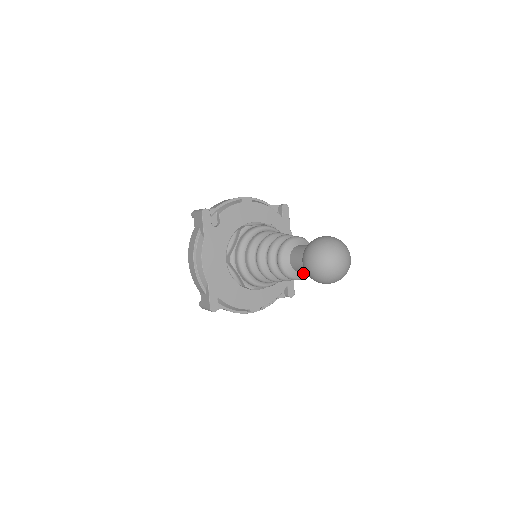
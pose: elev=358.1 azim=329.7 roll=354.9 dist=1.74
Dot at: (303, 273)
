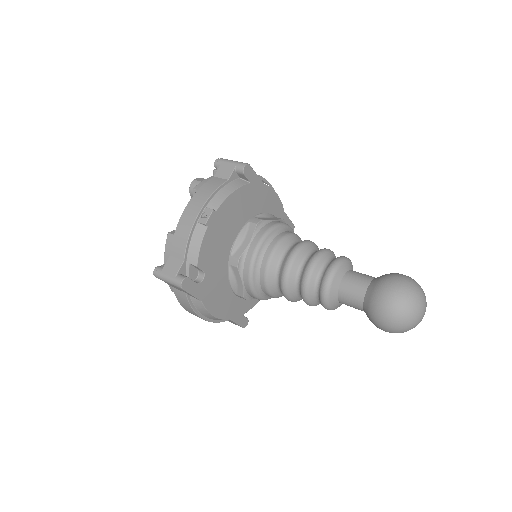
Dot at: occluded
